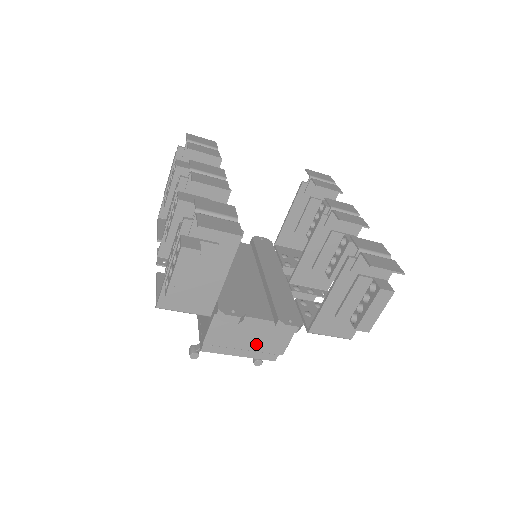
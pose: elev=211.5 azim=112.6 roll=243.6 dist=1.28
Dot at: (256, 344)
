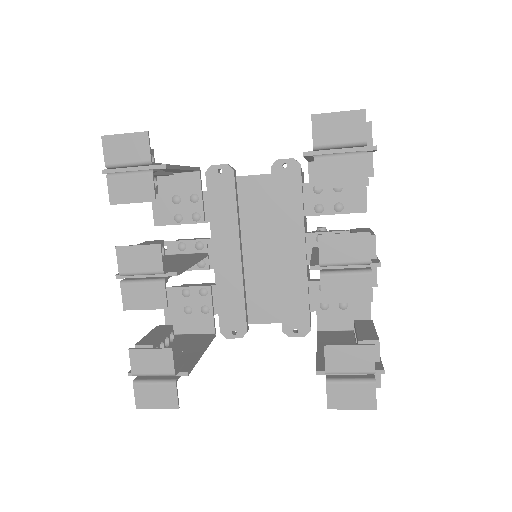
Dot at: occluded
